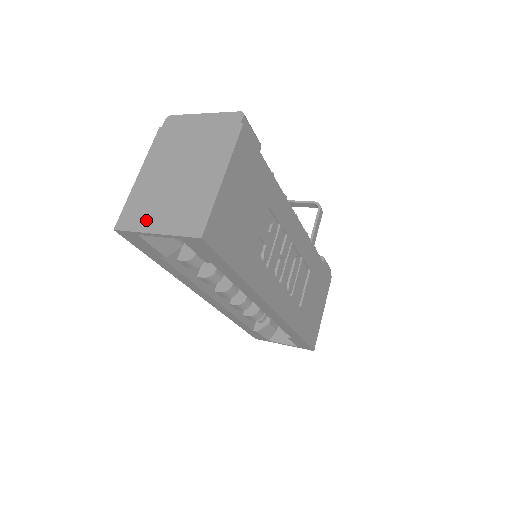
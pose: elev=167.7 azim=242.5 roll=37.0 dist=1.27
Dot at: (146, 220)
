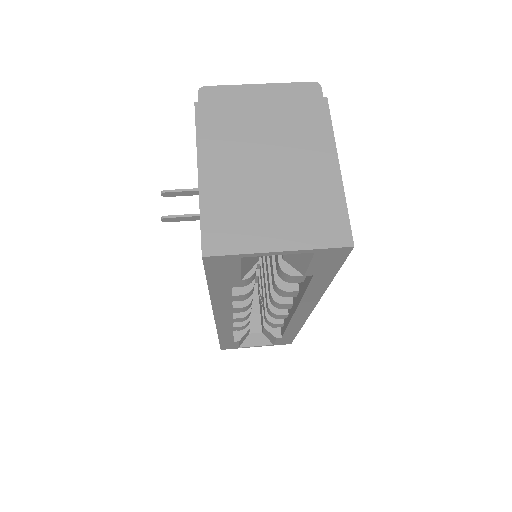
Dot at: (253, 235)
